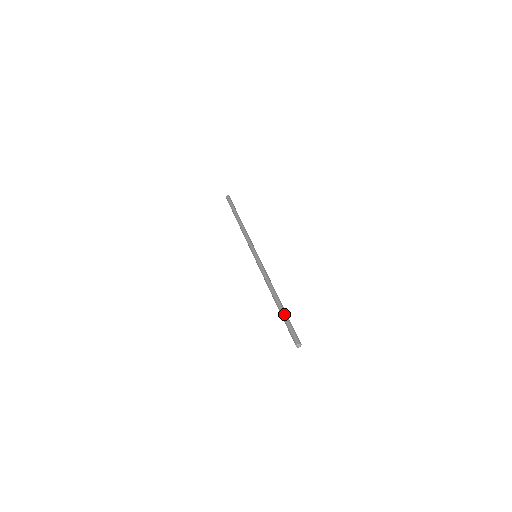
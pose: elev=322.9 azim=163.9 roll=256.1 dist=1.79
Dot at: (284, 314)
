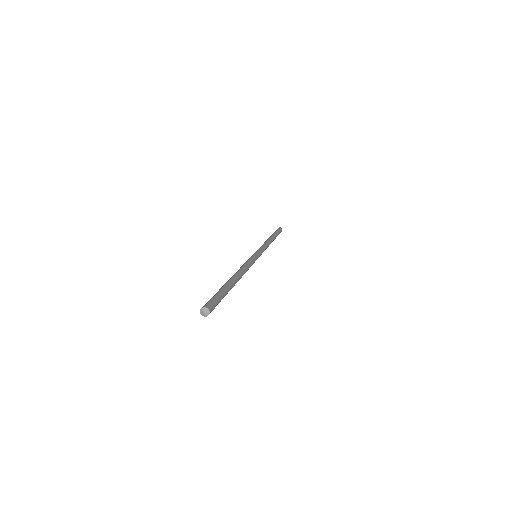
Dot at: (222, 286)
